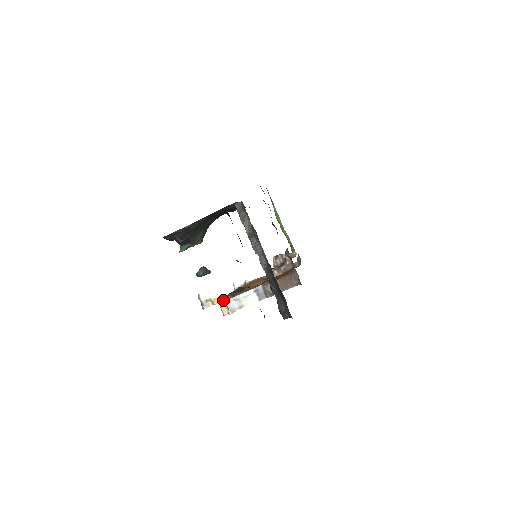
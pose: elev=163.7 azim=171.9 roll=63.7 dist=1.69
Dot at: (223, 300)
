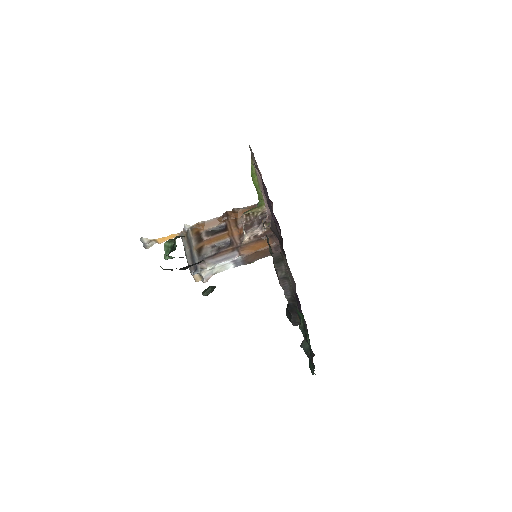
Dot at: (198, 273)
